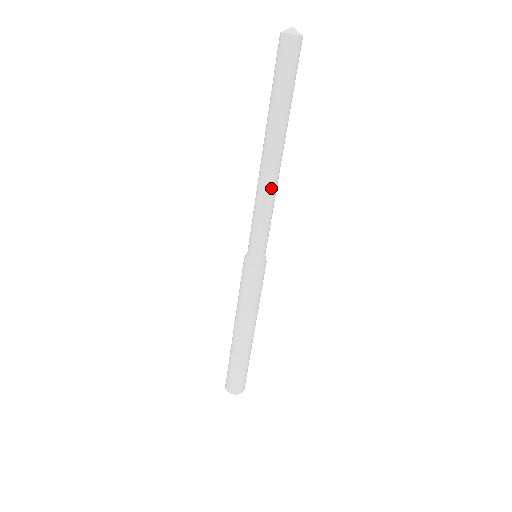
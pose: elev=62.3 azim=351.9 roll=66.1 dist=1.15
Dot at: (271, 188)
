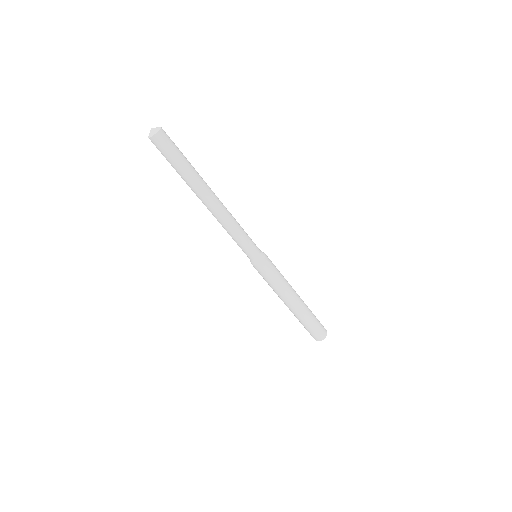
Dot at: (224, 217)
